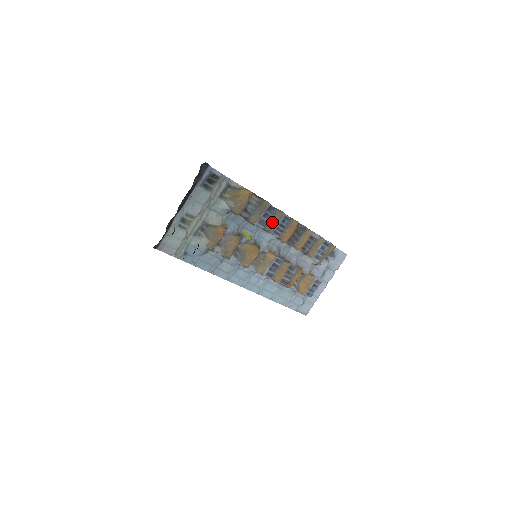
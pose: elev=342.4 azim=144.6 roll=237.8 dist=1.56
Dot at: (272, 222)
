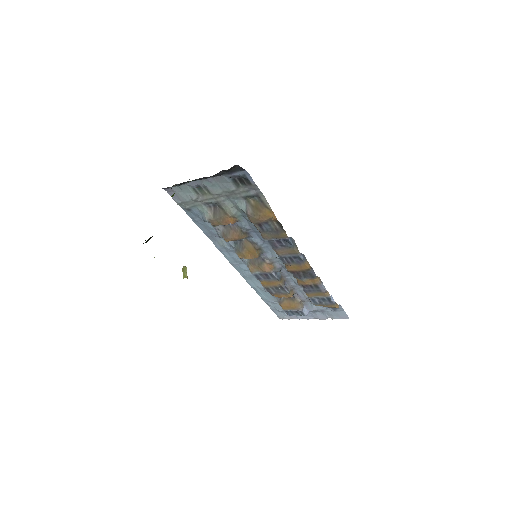
Dot at: (283, 250)
